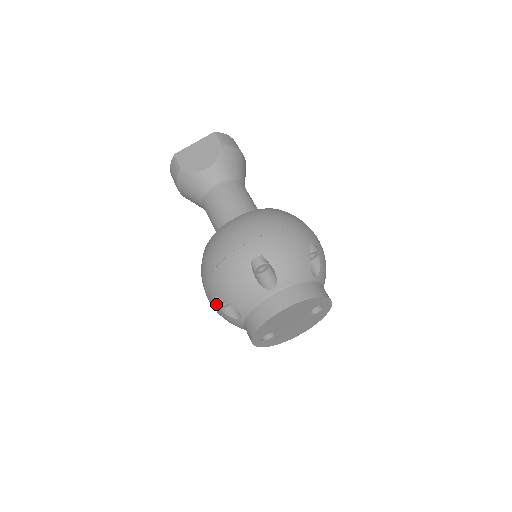
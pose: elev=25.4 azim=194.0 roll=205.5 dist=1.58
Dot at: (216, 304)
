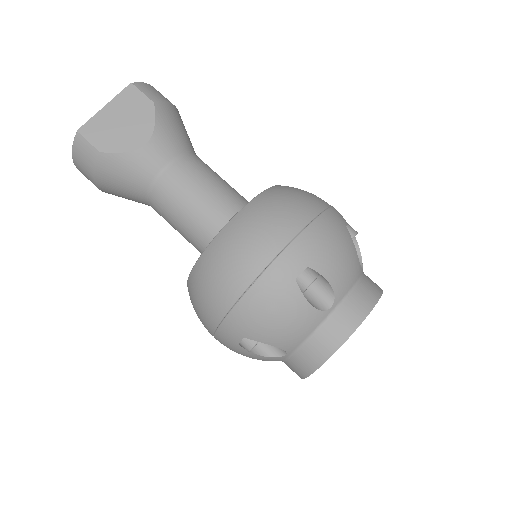
Dot at: (246, 349)
